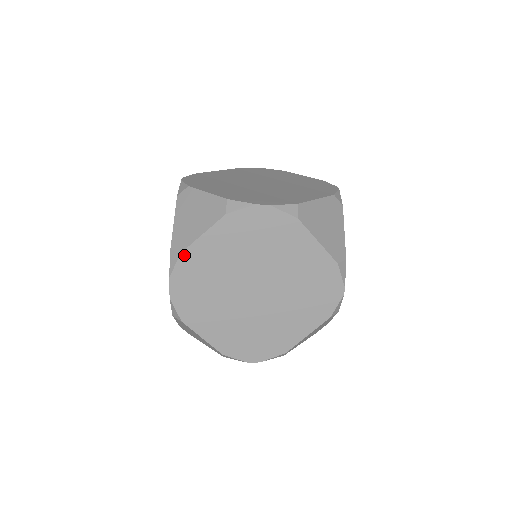
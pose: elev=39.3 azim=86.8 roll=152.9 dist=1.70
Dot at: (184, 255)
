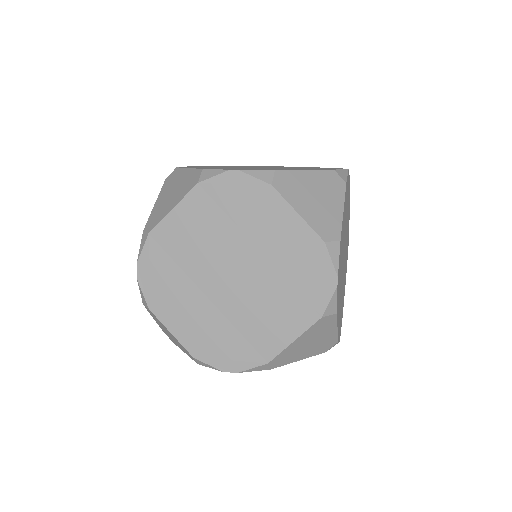
Dot at: occluded
